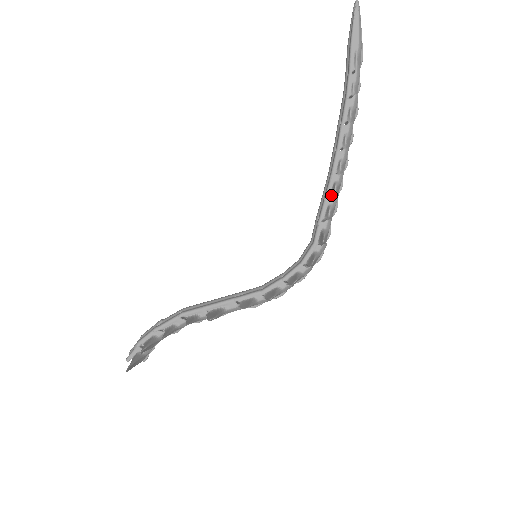
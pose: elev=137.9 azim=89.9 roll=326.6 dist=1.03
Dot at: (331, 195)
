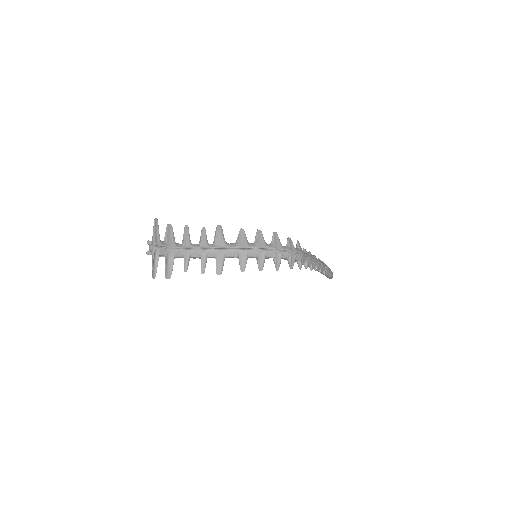
Dot at: occluded
